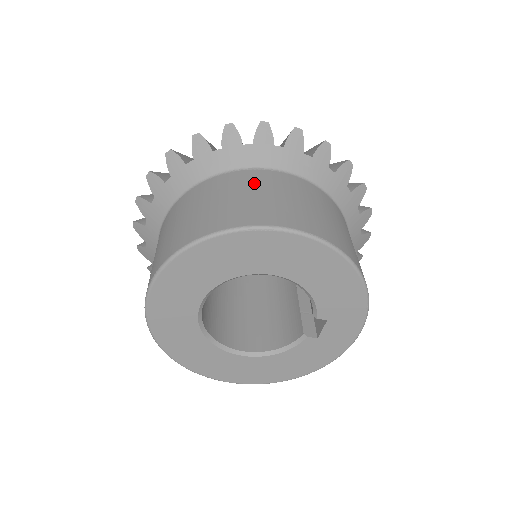
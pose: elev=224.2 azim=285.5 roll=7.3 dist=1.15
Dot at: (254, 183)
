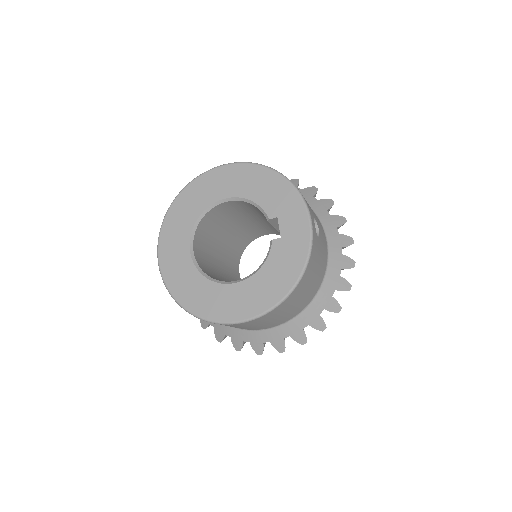
Dot at: occluded
